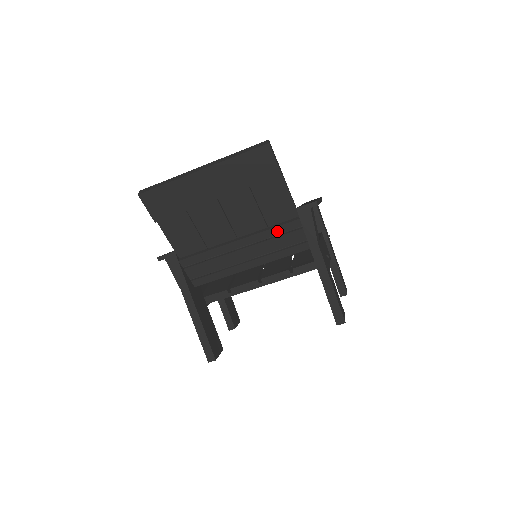
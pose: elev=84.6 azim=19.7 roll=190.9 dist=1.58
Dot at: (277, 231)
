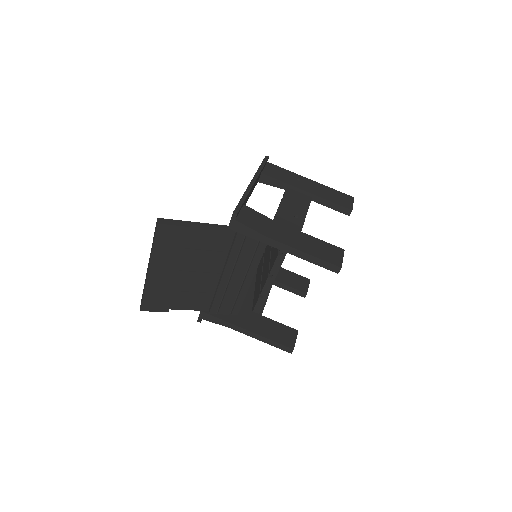
Dot at: (236, 250)
